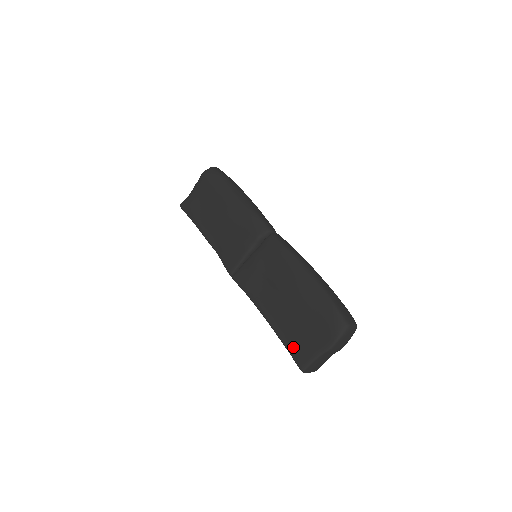
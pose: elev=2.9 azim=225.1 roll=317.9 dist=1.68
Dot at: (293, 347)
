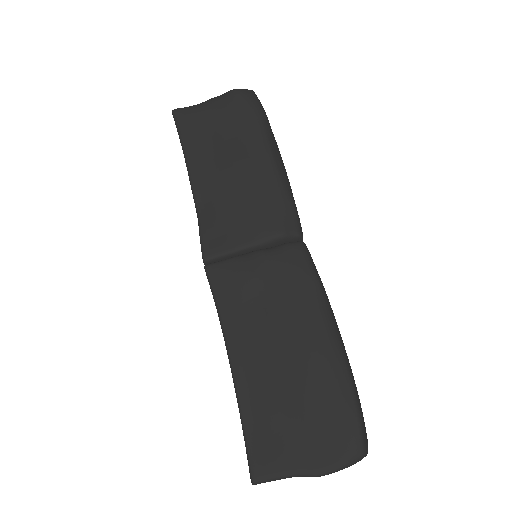
Dot at: (256, 434)
